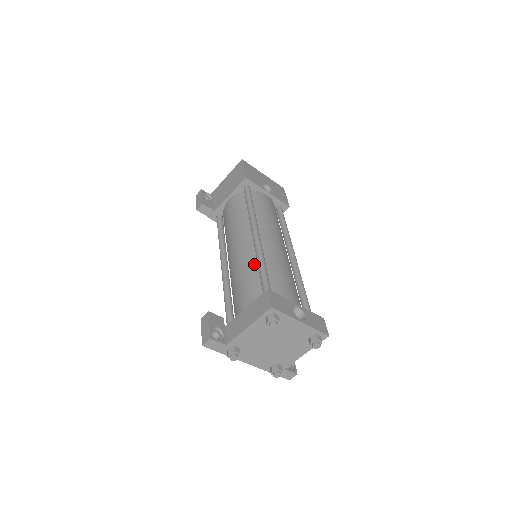
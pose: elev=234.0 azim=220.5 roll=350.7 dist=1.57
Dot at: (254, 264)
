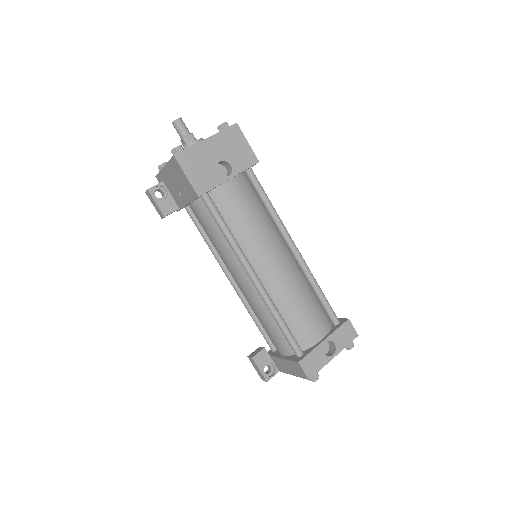
Dot at: (268, 310)
